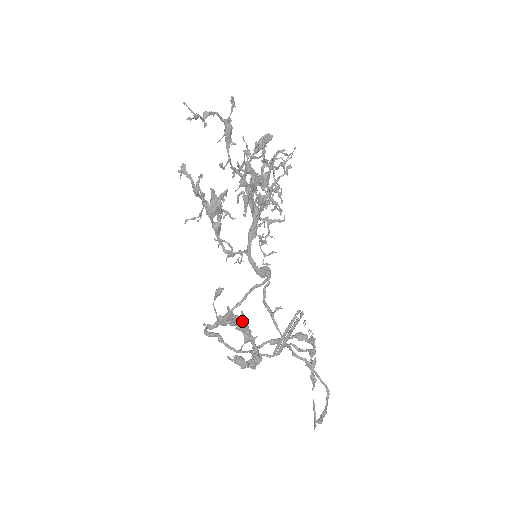
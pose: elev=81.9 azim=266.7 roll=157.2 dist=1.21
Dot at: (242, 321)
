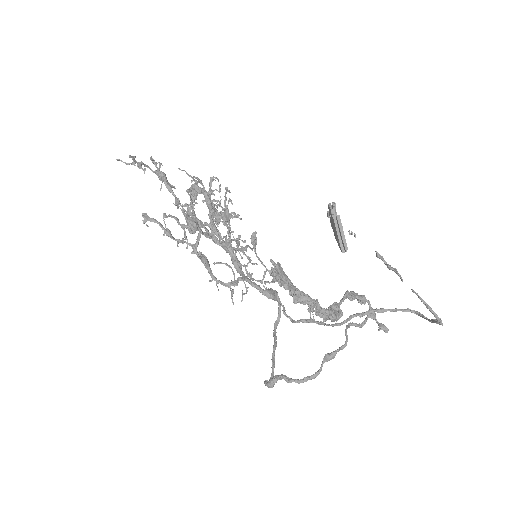
Dot at: (293, 287)
